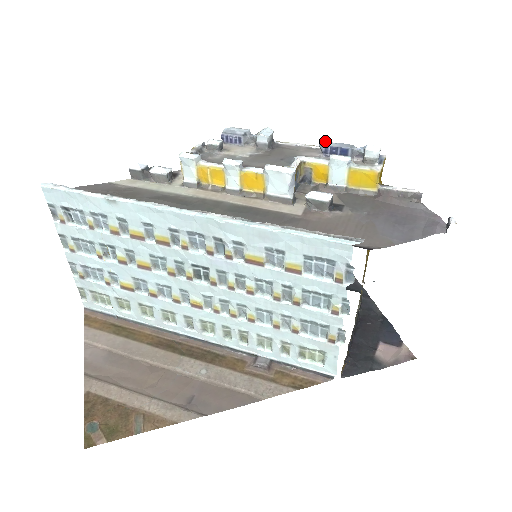
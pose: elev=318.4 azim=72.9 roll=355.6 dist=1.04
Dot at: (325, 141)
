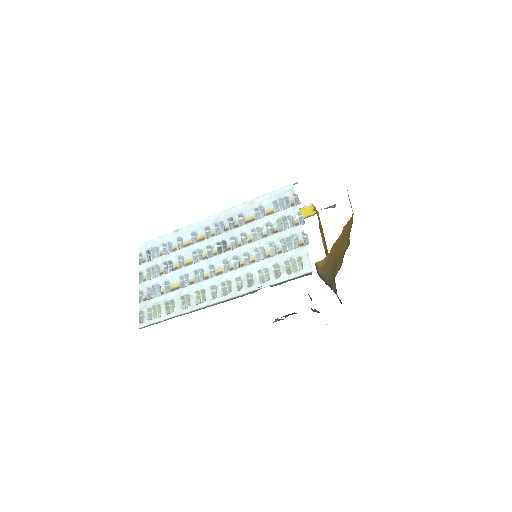
Dot at: occluded
